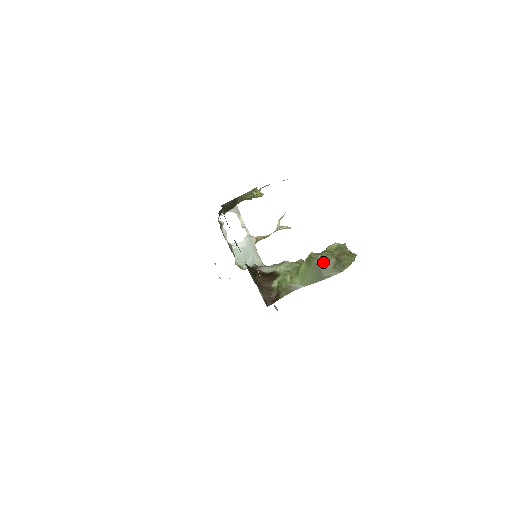
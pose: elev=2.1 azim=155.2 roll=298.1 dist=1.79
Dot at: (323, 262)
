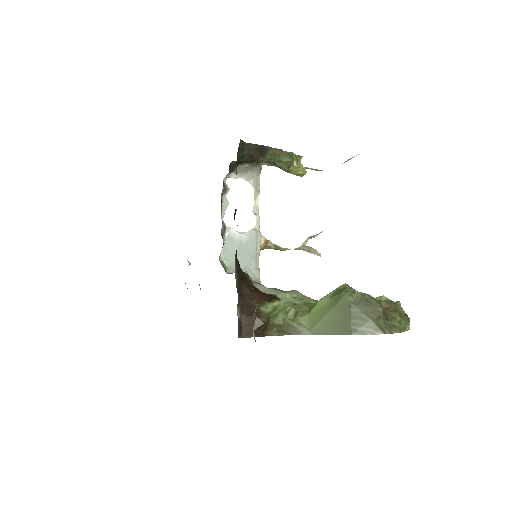
Dot at: (360, 305)
